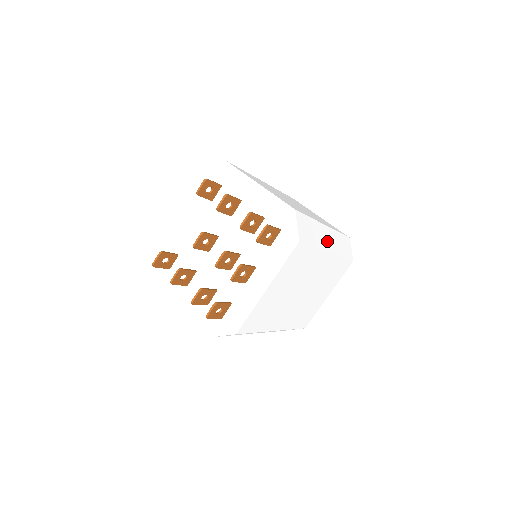
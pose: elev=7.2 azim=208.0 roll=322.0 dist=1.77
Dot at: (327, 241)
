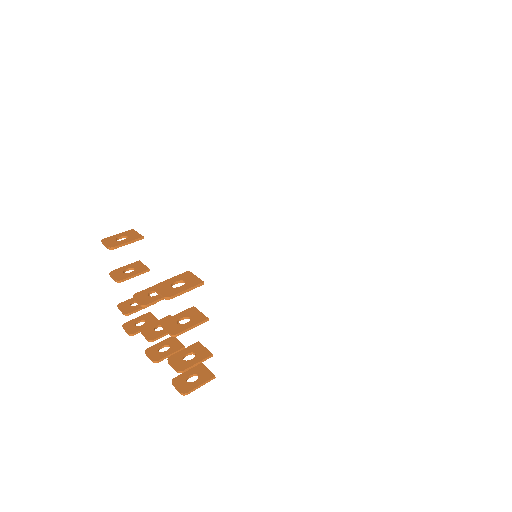
Dot at: occluded
